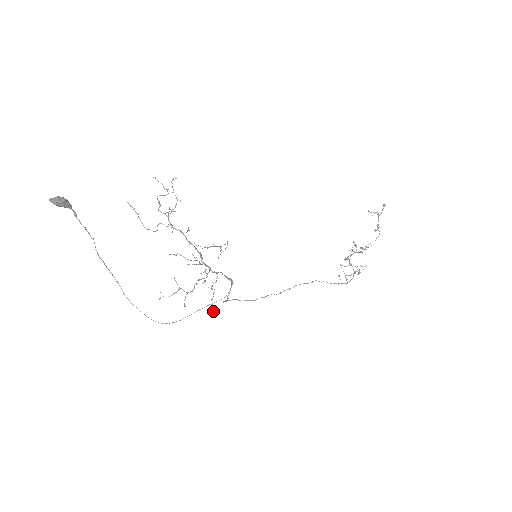
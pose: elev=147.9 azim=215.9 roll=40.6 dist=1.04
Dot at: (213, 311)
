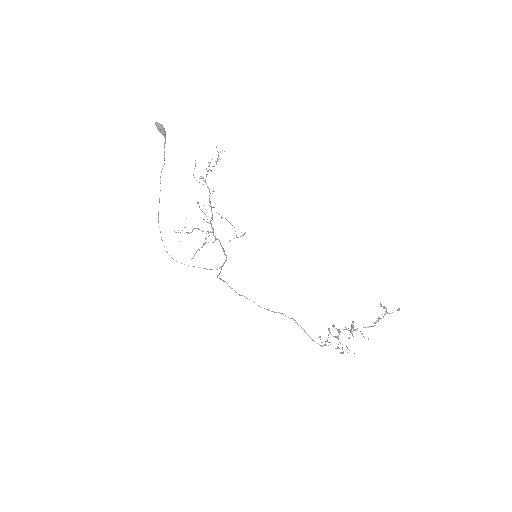
Dot at: (193, 258)
